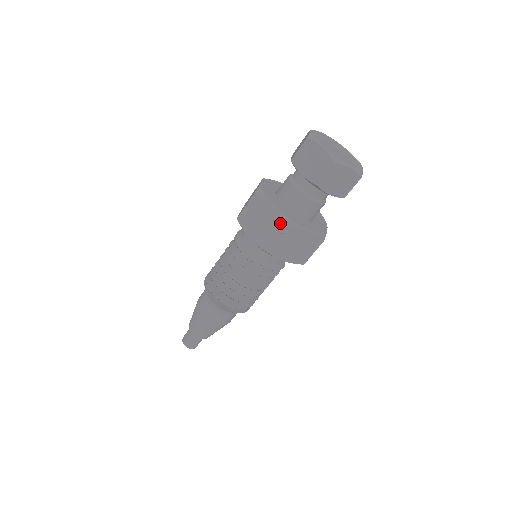
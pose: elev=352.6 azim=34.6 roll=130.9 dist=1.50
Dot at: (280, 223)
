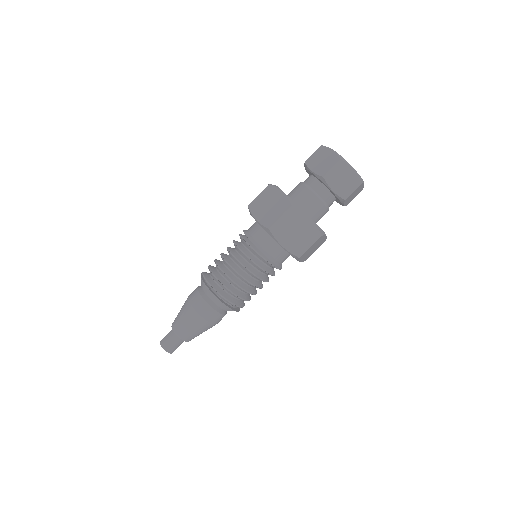
Dot at: (316, 233)
